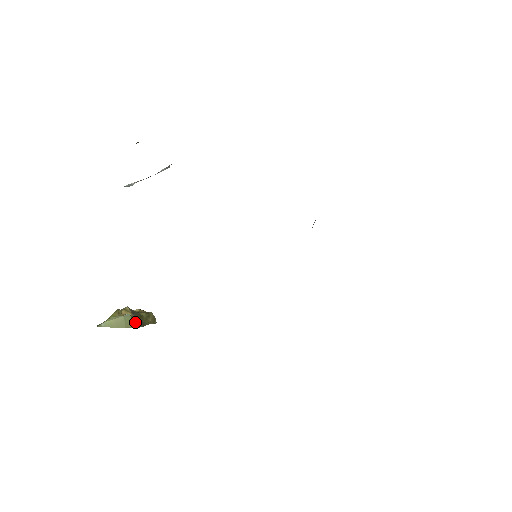
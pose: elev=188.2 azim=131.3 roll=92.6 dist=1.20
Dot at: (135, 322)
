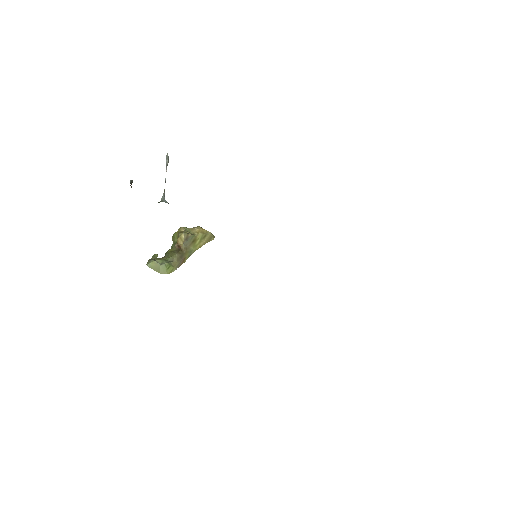
Dot at: (169, 269)
